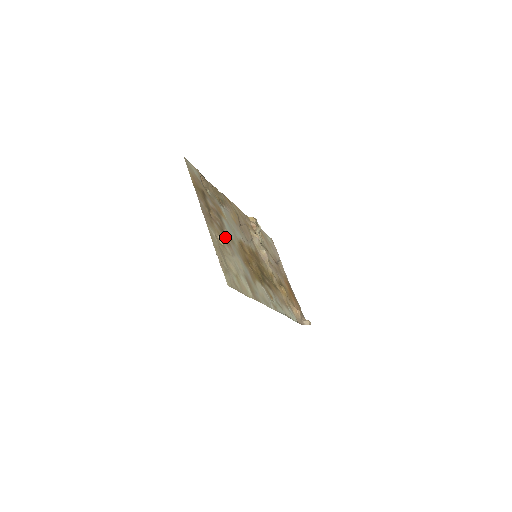
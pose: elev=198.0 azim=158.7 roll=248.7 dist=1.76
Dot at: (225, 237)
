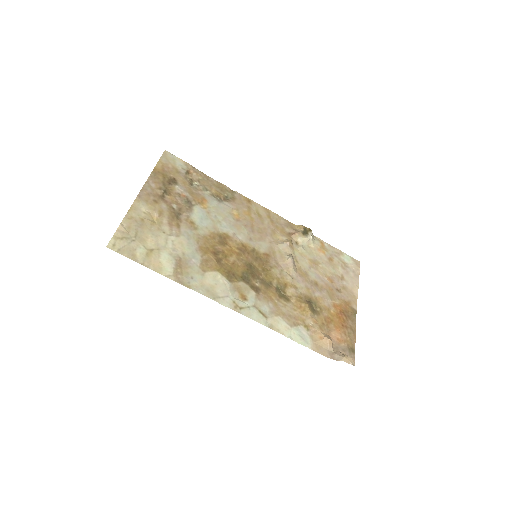
Dot at: (176, 219)
